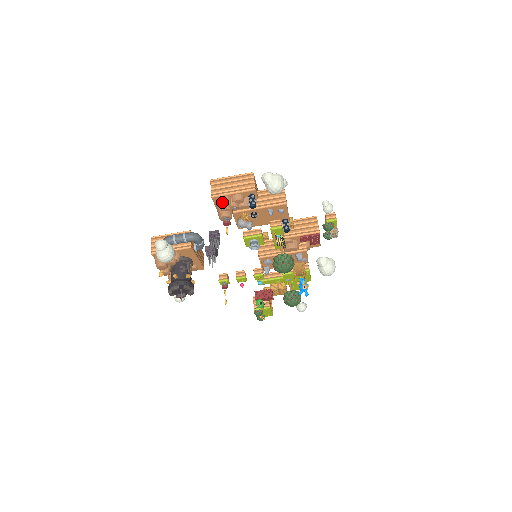
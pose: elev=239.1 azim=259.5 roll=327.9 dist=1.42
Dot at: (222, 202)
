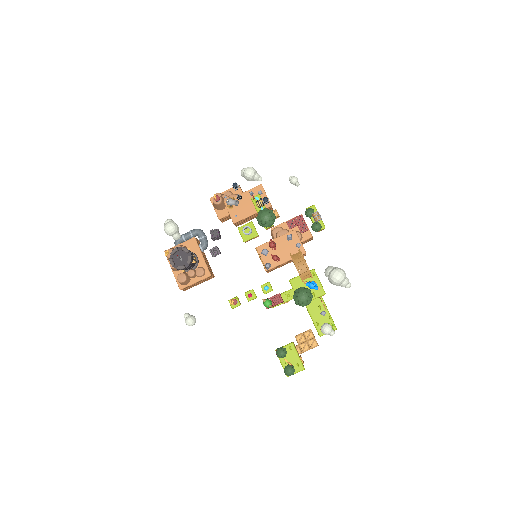
Dot at: occluded
